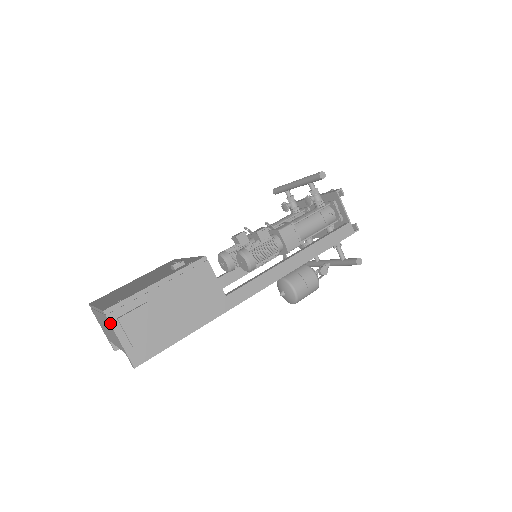
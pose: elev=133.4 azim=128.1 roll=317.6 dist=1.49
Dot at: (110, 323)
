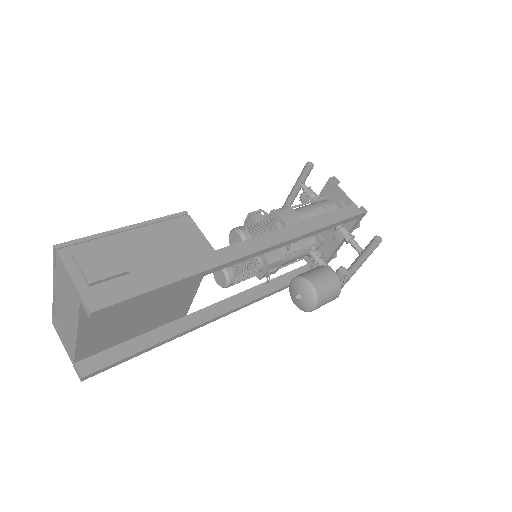
Dot at: (61, 259)
